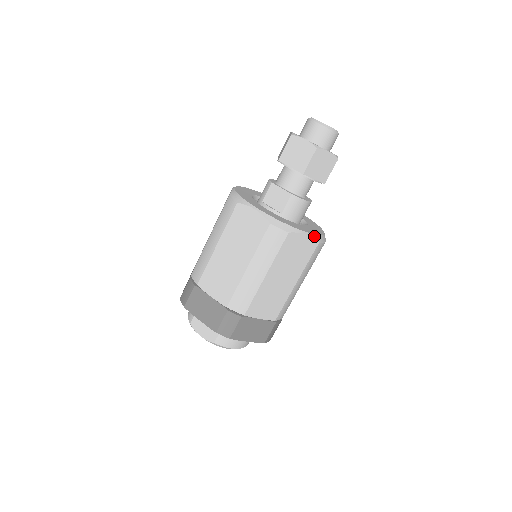
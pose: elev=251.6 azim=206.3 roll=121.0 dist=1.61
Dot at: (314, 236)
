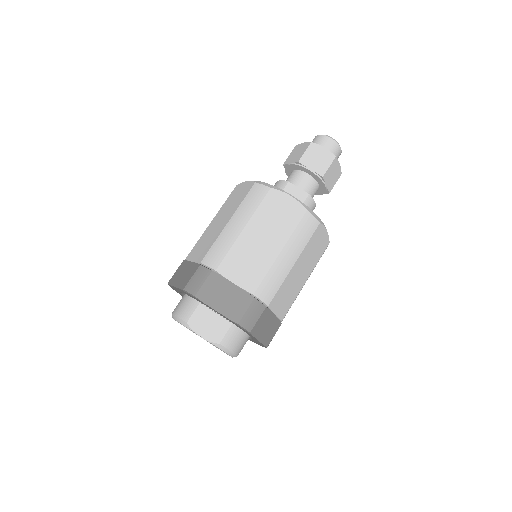
Dot at: (328, 235)
